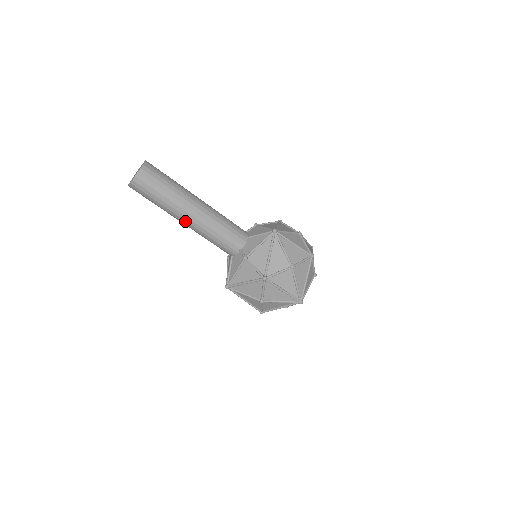
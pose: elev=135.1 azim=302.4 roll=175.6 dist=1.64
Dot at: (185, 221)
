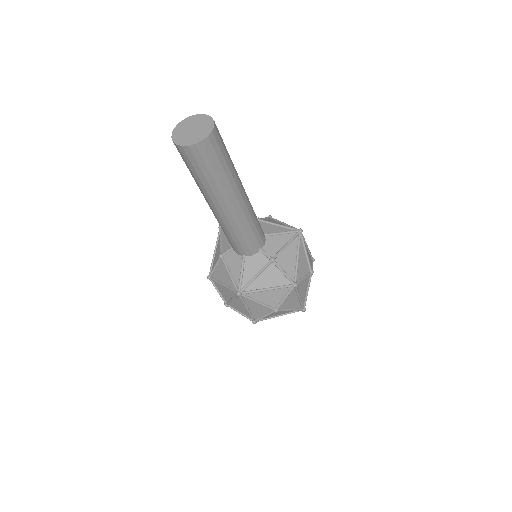
Dot at: (227, 208)
